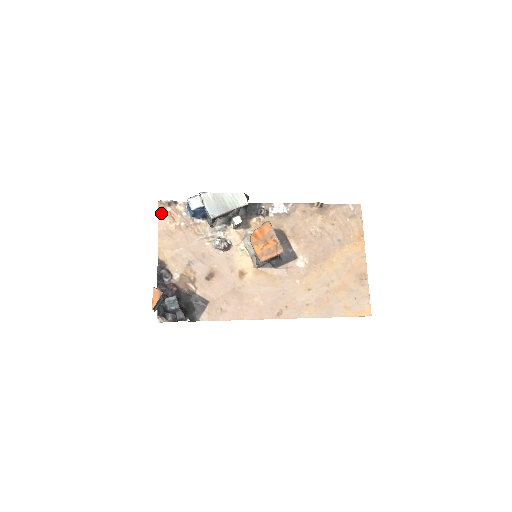
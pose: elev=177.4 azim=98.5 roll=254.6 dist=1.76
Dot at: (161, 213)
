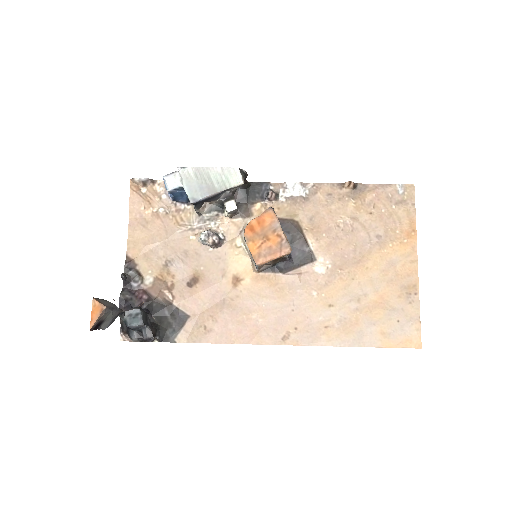
Dot at: (133, 195)
